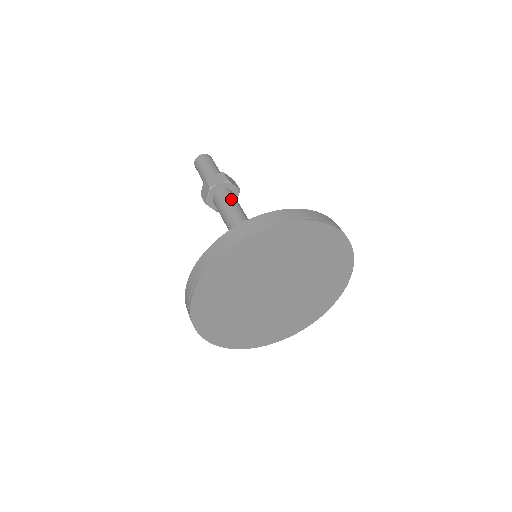
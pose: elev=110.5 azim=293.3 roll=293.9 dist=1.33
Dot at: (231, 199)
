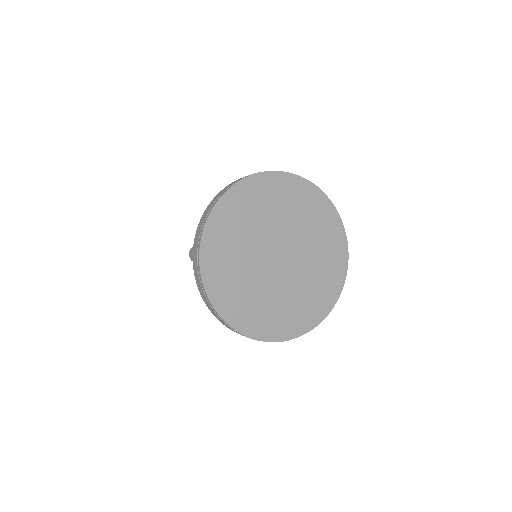
Dot at: occluded
